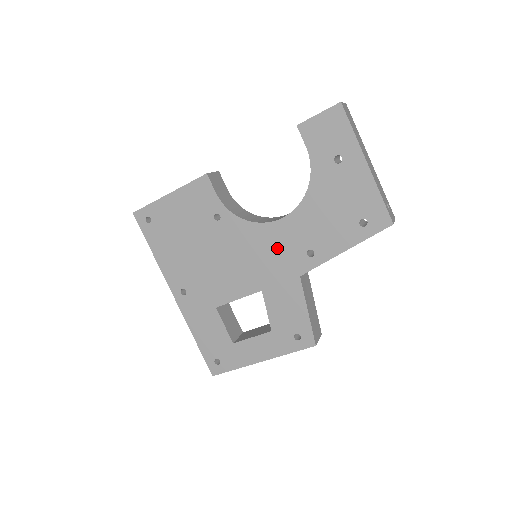
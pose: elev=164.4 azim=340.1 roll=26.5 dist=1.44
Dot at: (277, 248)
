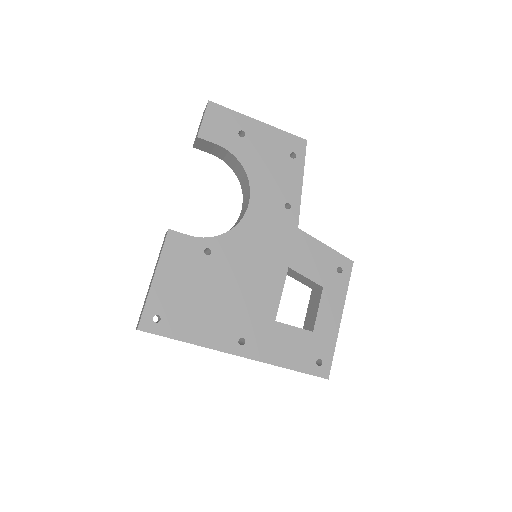
Dot at: (267, 226)
